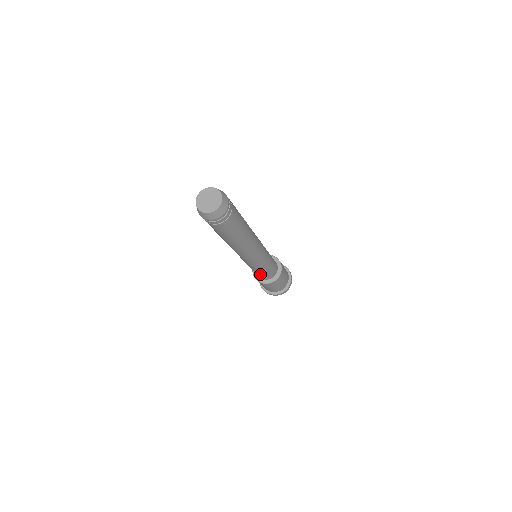
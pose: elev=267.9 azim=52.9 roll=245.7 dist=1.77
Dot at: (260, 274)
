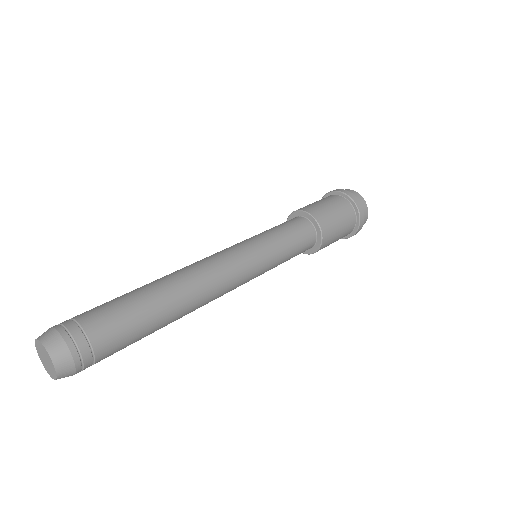
Dot at: (289, 259)
